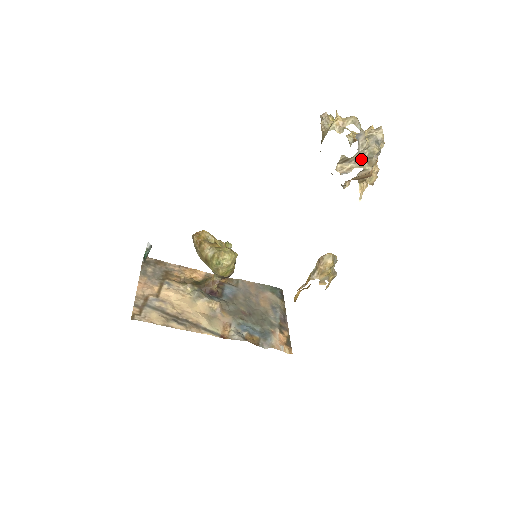
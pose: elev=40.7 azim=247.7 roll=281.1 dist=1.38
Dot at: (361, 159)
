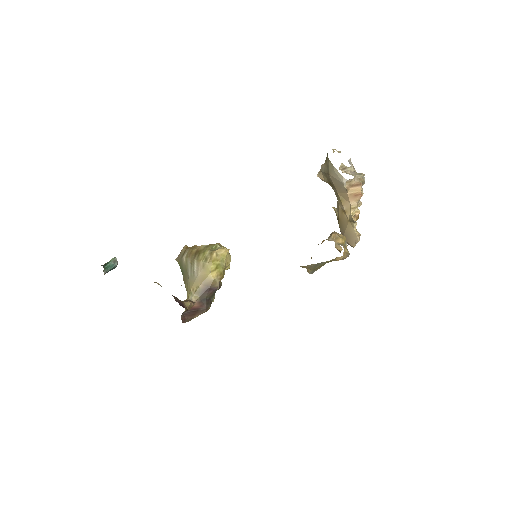
Dot at: (354, 175)
